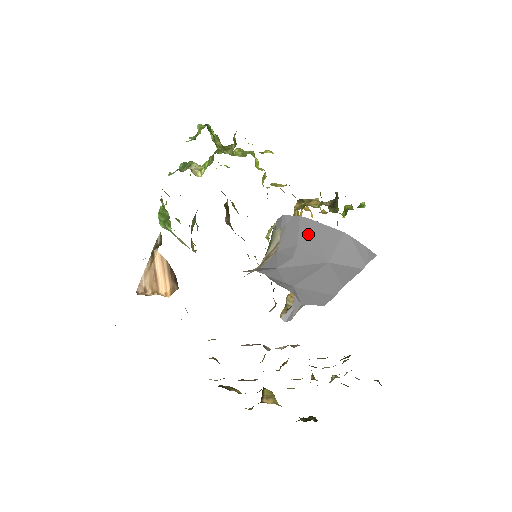
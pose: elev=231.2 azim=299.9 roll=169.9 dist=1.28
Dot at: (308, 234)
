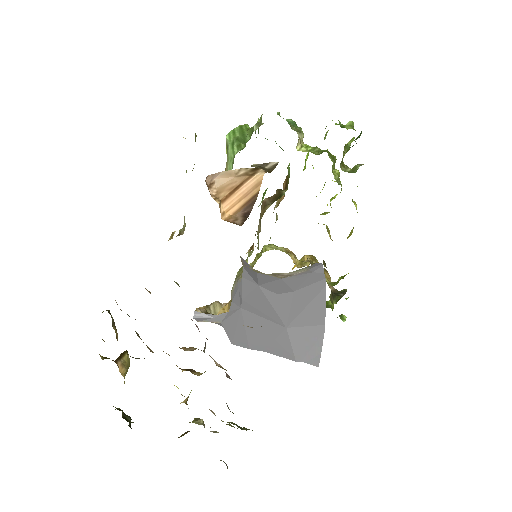
Dot at: (309, 295)
